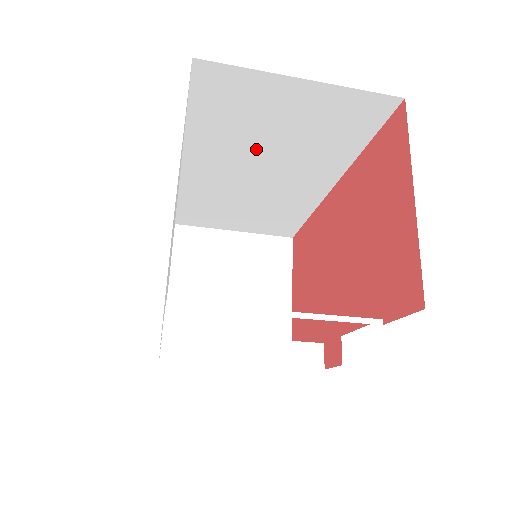
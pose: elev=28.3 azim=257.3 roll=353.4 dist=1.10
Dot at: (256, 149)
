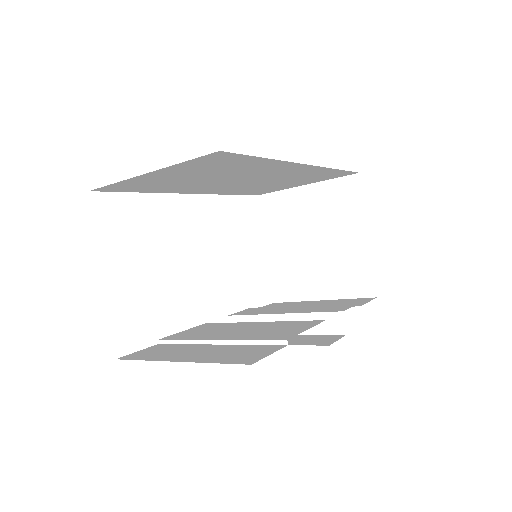
Dot at: (207, 181)
